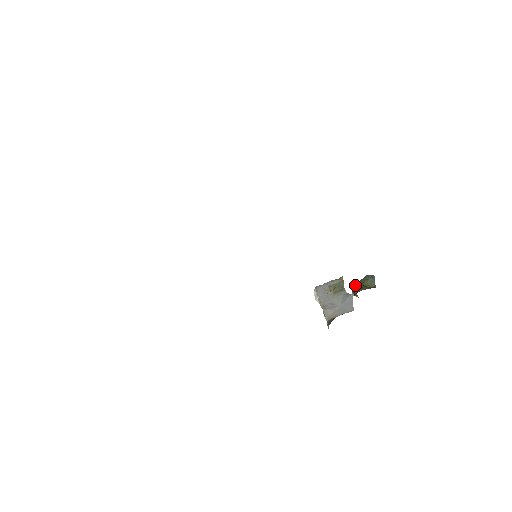
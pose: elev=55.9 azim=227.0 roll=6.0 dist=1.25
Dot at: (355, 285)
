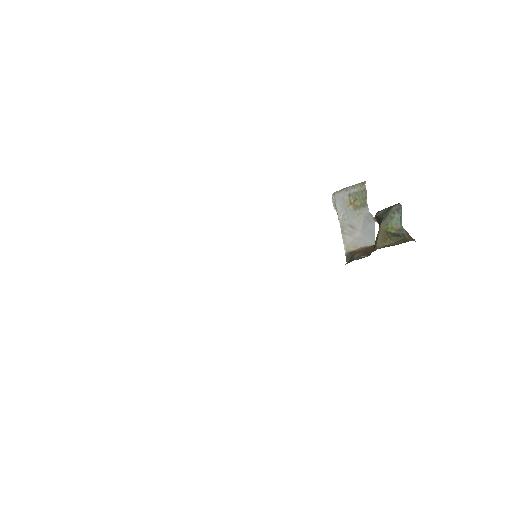
Dot at: (378, 217)
